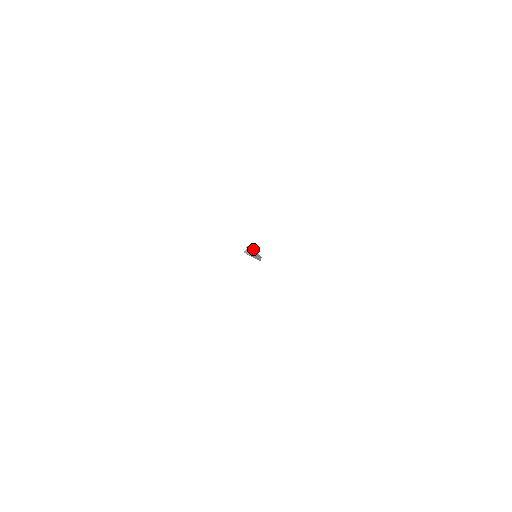
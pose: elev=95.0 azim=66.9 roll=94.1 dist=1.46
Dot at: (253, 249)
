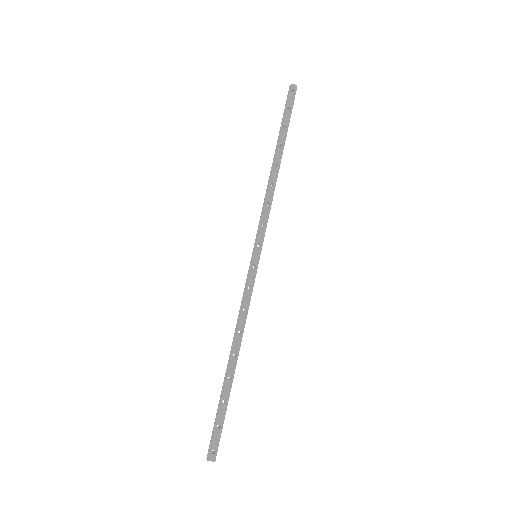
Dot at: occluded
